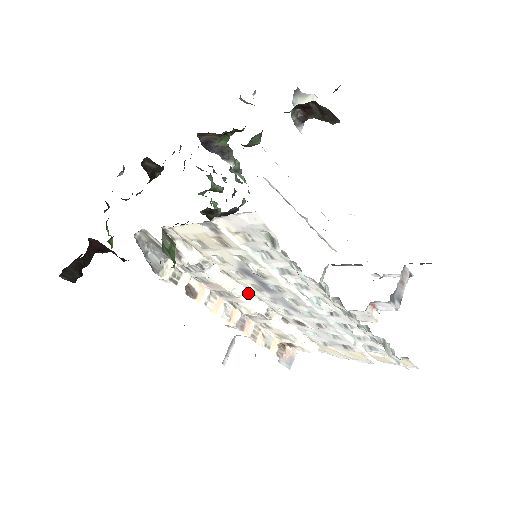
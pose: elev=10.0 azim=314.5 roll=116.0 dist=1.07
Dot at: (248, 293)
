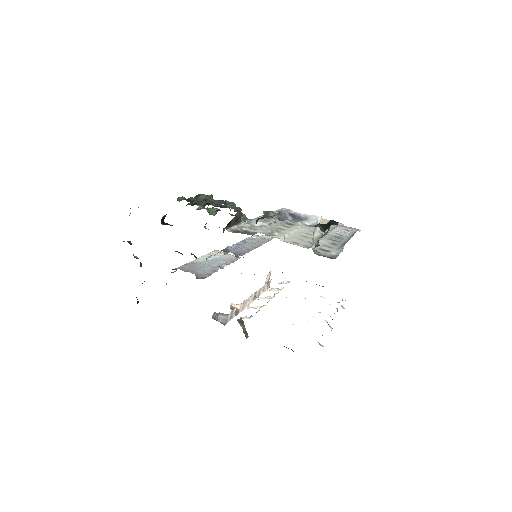
Dot at: occluded
